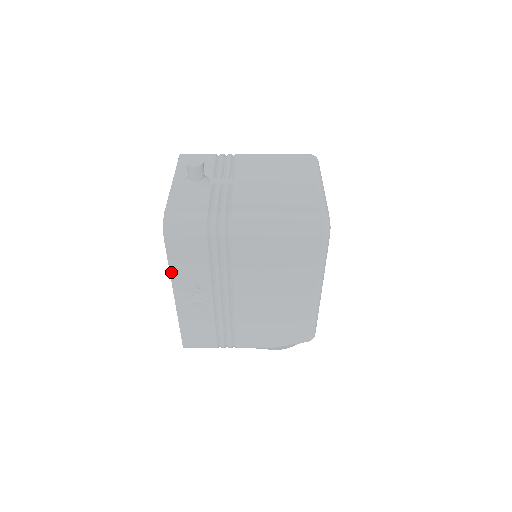
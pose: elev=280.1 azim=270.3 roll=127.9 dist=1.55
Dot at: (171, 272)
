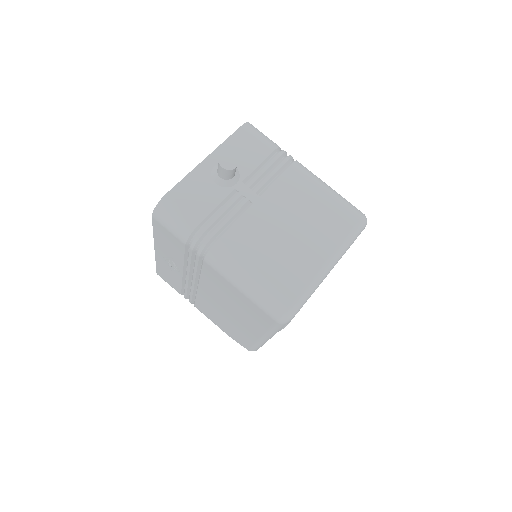
Dot at: (154, 236)
